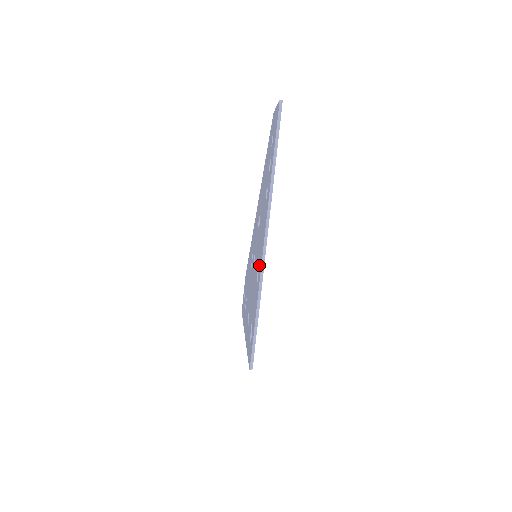
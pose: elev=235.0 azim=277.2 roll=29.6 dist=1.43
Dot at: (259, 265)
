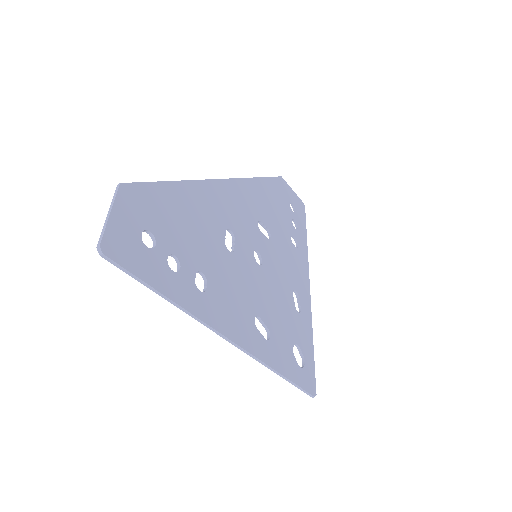
Dot at: (252, 335)
